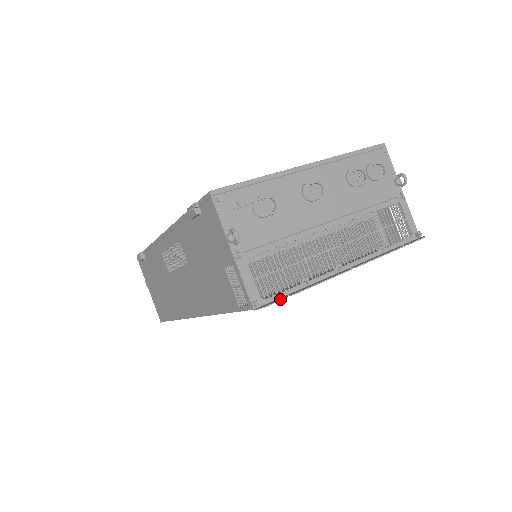
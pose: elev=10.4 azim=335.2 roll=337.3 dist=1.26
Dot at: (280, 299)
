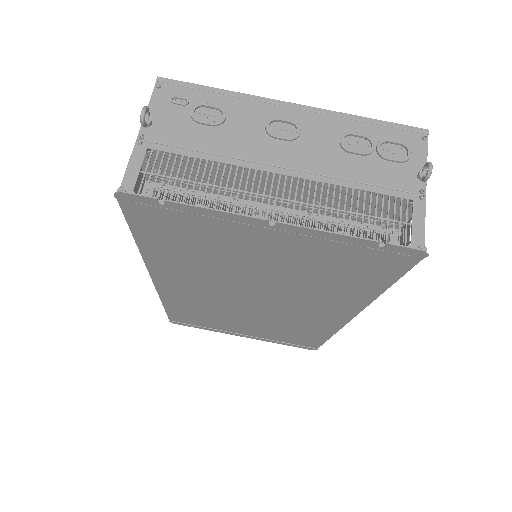
Dot at: (145, 195)
